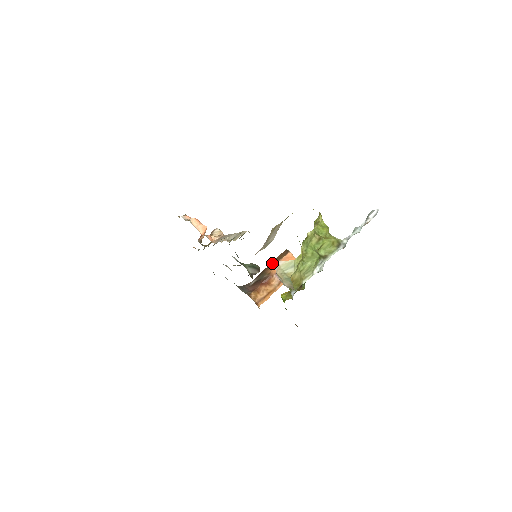
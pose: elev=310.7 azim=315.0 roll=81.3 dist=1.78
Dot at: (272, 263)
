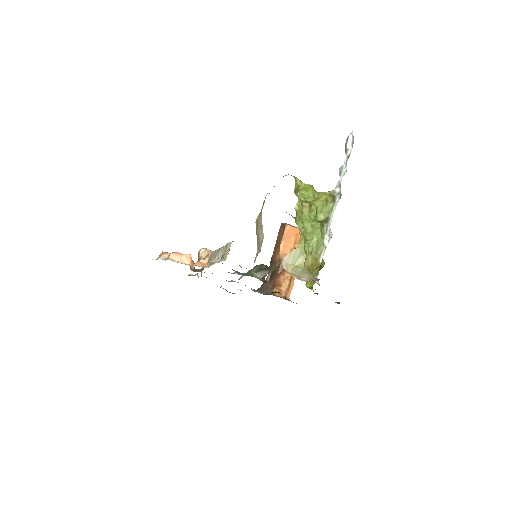
Dot at: (276, 246)
